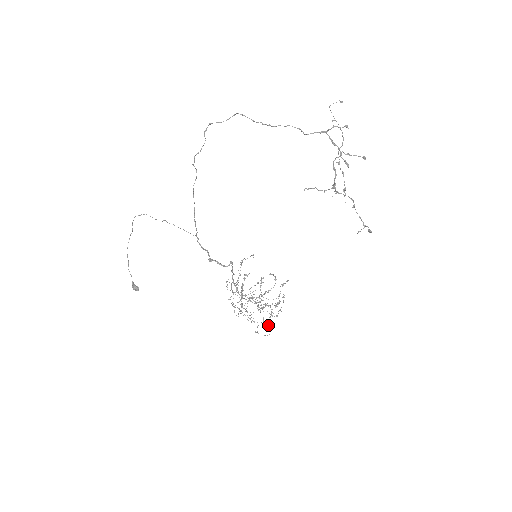
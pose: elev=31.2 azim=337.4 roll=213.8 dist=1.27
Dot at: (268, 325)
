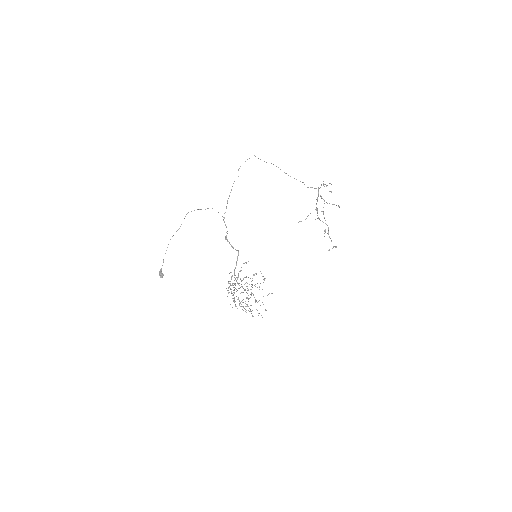
Dot at: occluded
